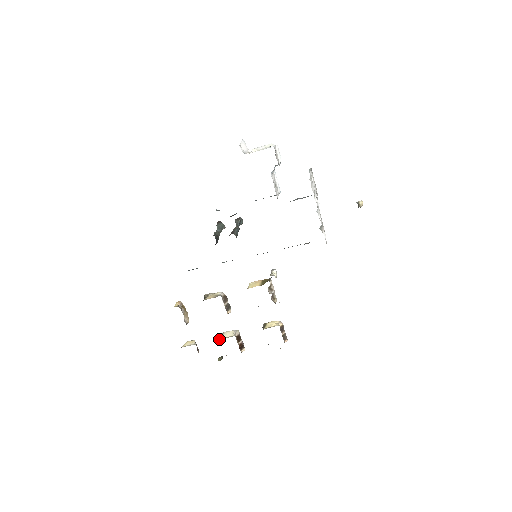
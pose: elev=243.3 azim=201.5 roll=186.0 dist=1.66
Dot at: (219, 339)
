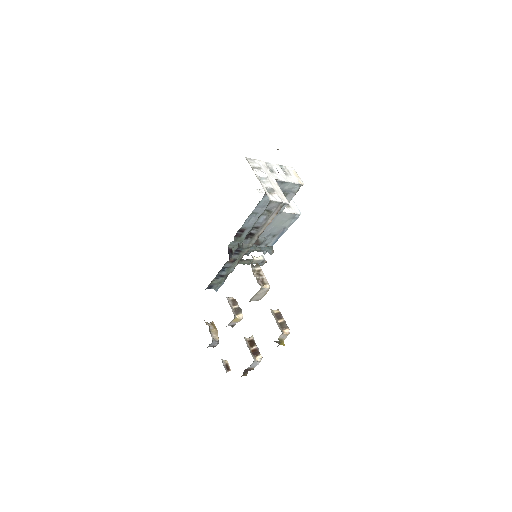
Dot at: occluded
